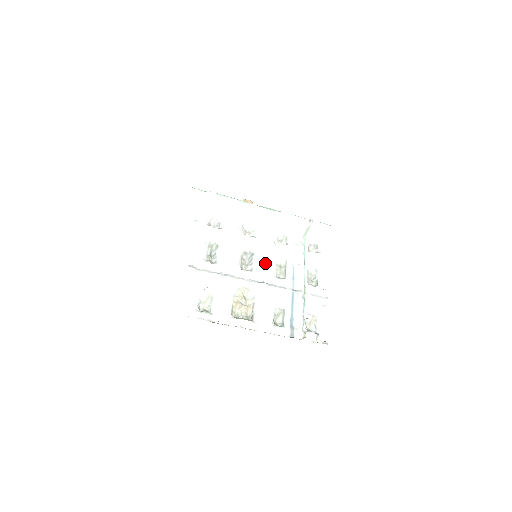
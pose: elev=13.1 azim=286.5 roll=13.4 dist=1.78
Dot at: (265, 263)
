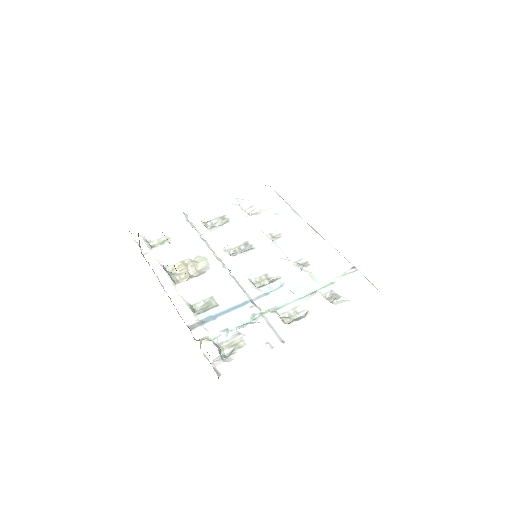
Dot at: (255, 263)
